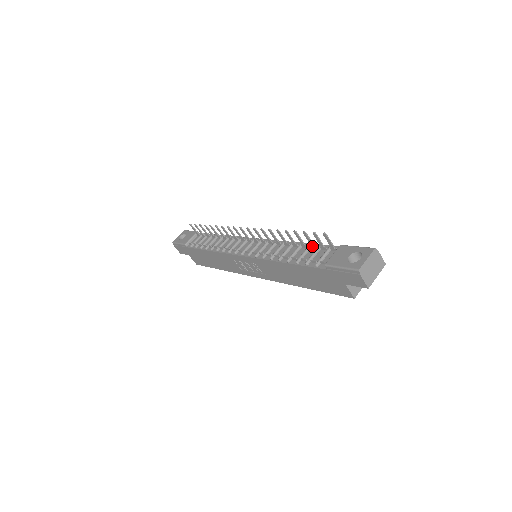
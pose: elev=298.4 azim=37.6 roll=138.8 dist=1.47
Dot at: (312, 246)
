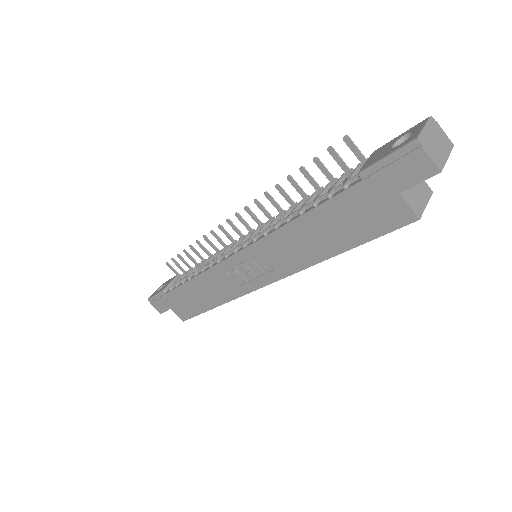
Dot at: (331, 181)
